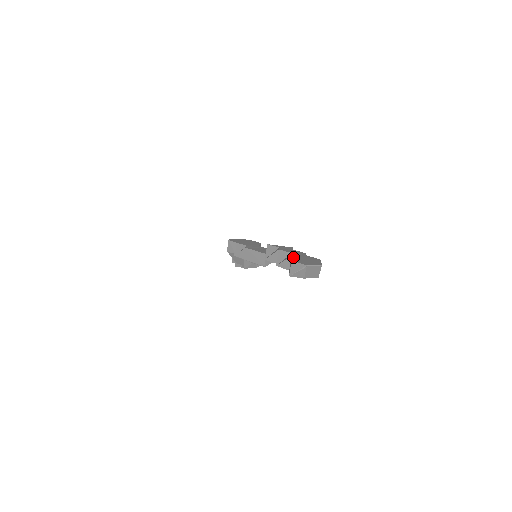
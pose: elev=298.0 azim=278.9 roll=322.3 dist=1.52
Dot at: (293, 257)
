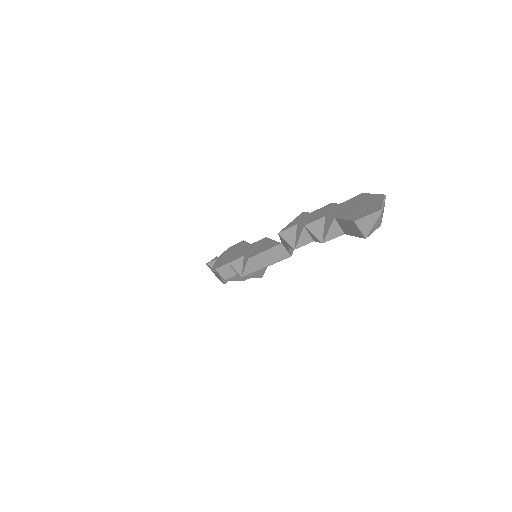
Dot at: (342, 217)
